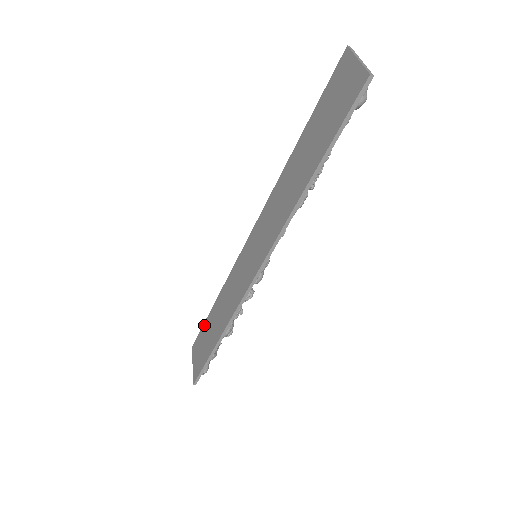
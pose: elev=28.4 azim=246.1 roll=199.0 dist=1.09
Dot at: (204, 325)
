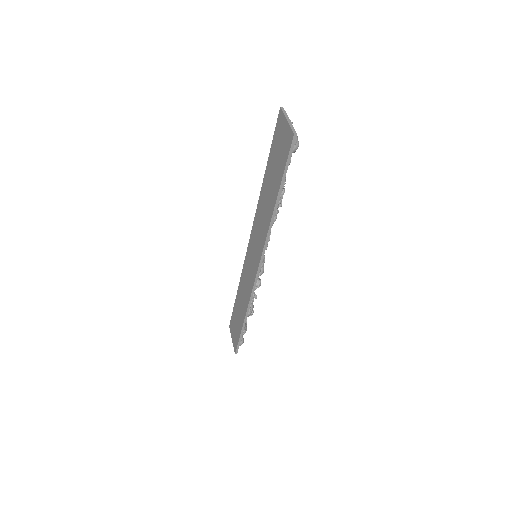
Dot at: (234, 309)
